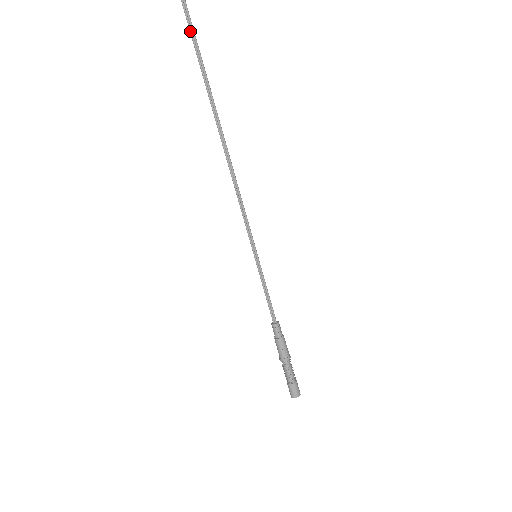
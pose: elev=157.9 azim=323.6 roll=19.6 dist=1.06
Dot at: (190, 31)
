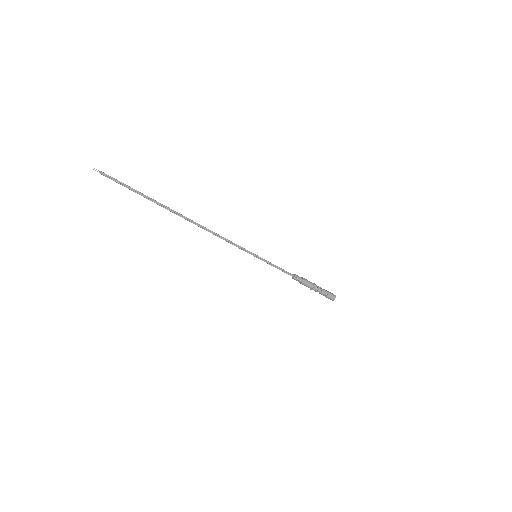
Dot at: (124, 186)
